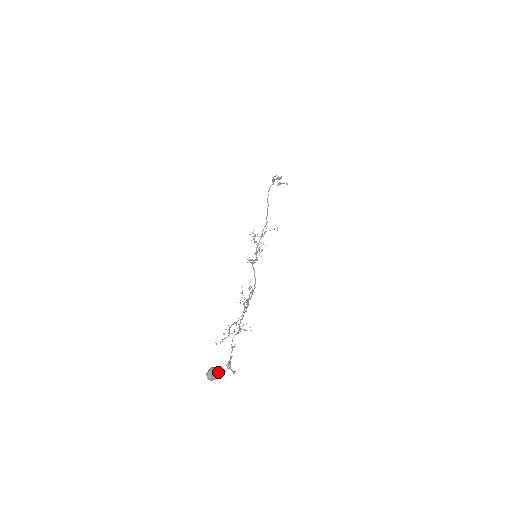
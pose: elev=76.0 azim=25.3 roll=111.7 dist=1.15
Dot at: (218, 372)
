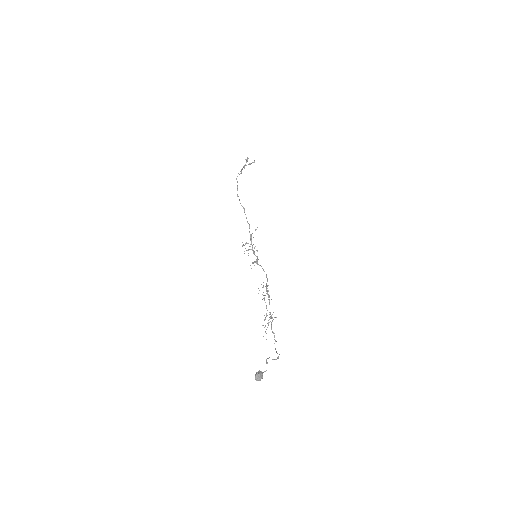
Dot at: (261, 374)
